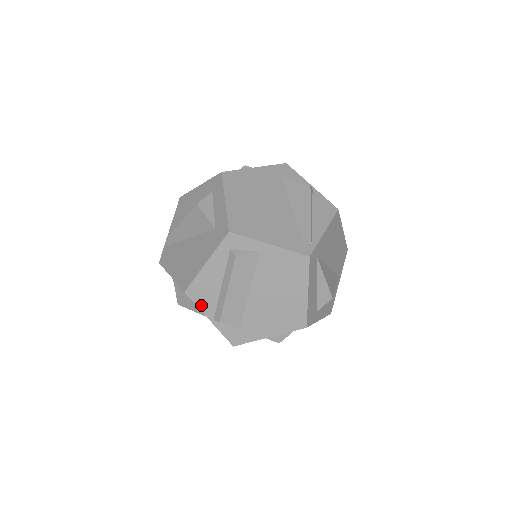
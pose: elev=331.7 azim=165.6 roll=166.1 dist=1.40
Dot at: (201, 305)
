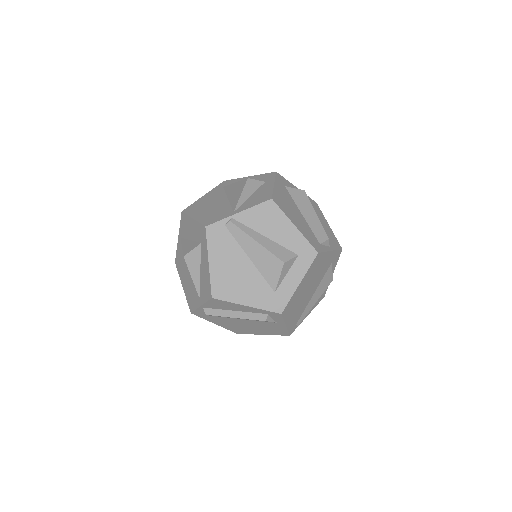
Dot at: (209, 303)
